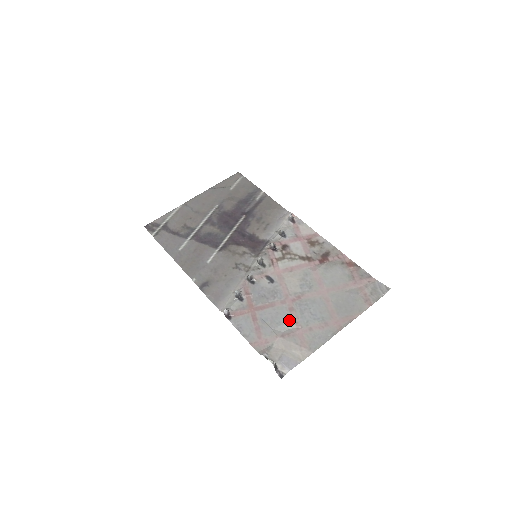
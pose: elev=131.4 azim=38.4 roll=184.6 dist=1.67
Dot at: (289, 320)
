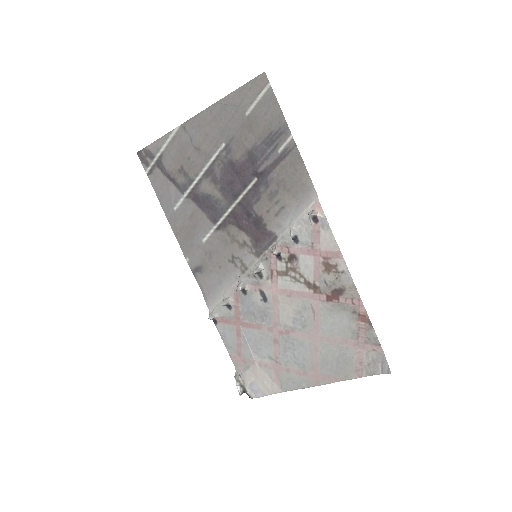
Dot at: (270, 352)
